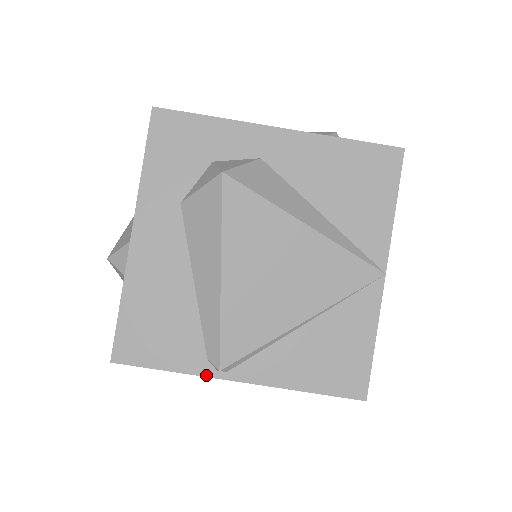
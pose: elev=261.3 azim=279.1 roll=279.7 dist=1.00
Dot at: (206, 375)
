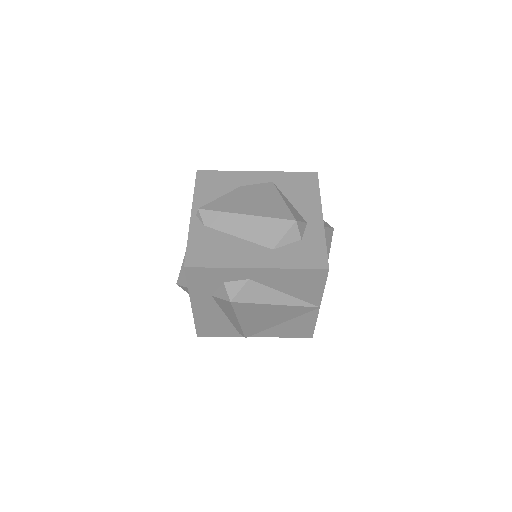
Dot at: occluded
